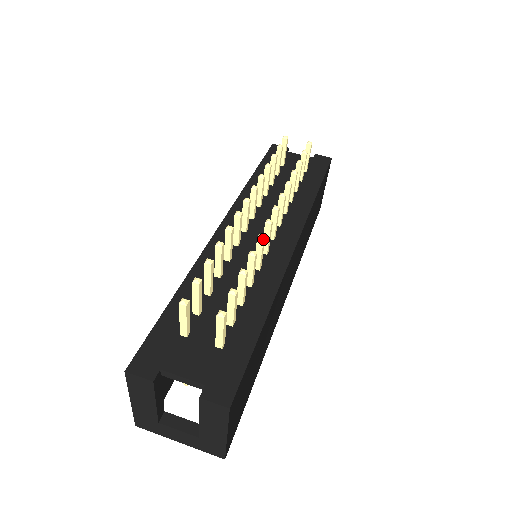
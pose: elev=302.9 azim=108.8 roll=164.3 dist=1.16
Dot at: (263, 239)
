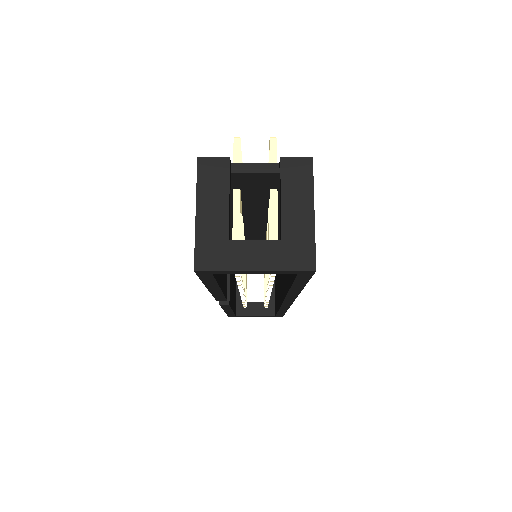
Dot at: occluded
